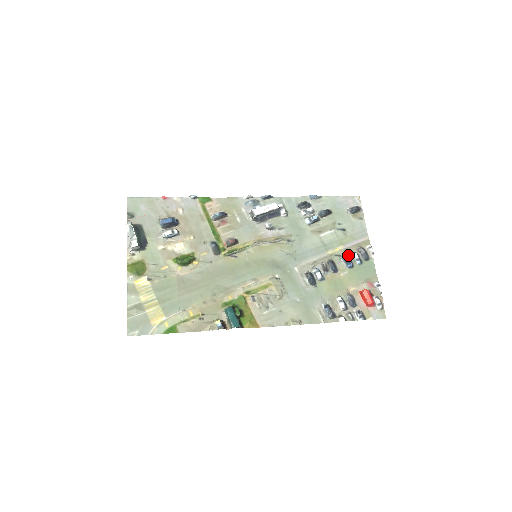
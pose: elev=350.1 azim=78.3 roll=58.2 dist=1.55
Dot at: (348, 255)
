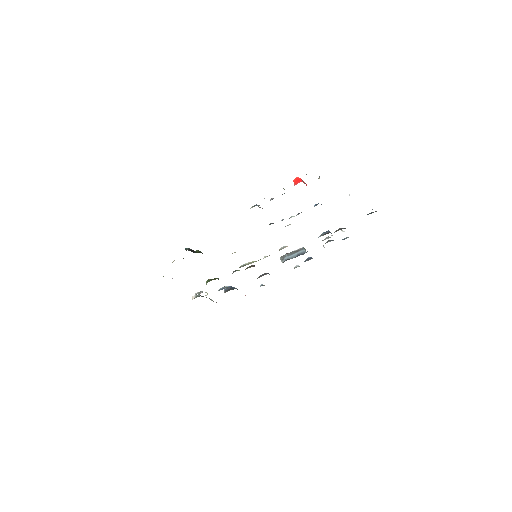
Dot at: occluded
